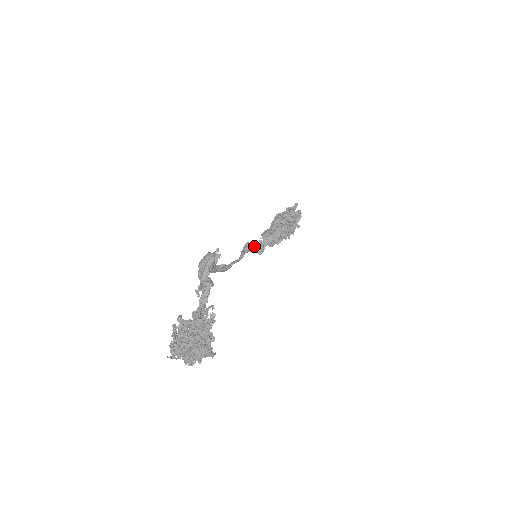
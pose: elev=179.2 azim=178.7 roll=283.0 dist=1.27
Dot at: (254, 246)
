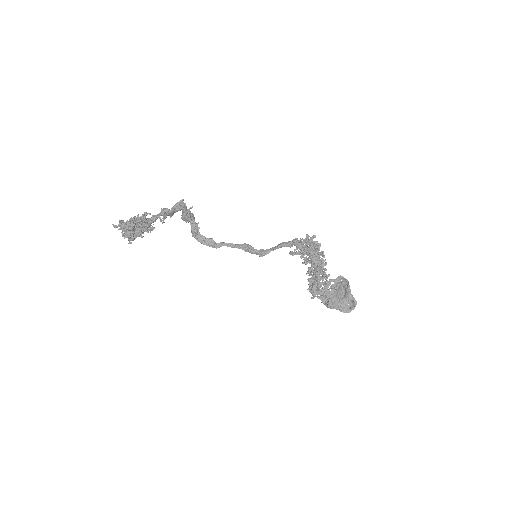
Dot at: (257, 250)
